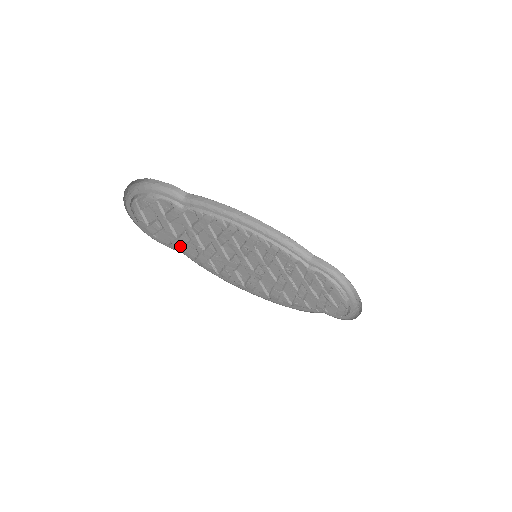
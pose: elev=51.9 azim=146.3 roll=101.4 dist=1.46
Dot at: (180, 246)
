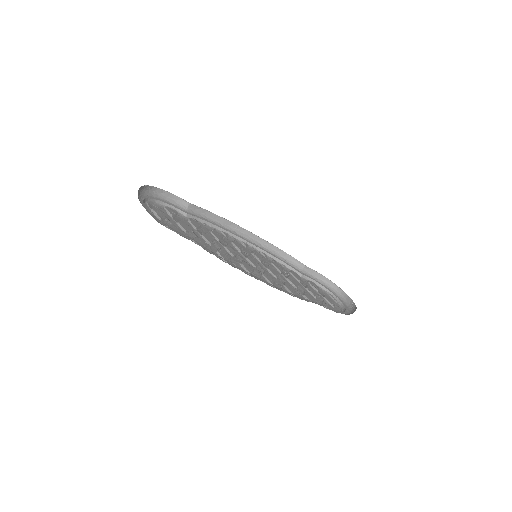
Dot at: occluded
